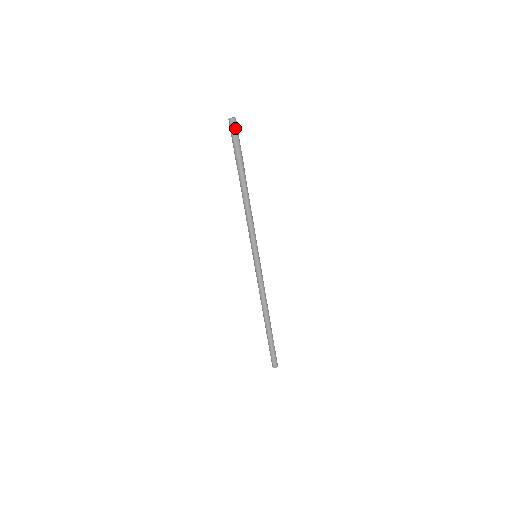
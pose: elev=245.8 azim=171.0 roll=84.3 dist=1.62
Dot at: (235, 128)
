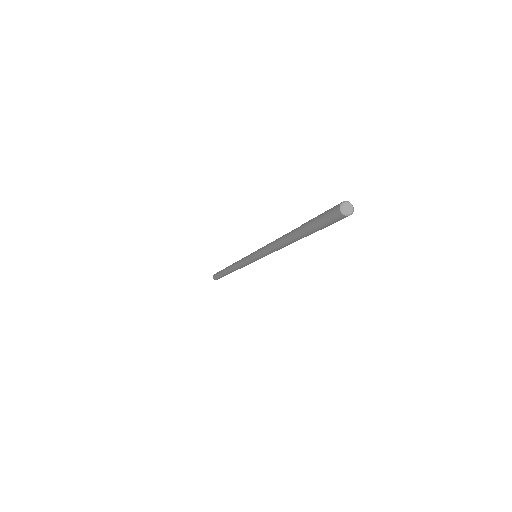
Dot at: (341, 219)
